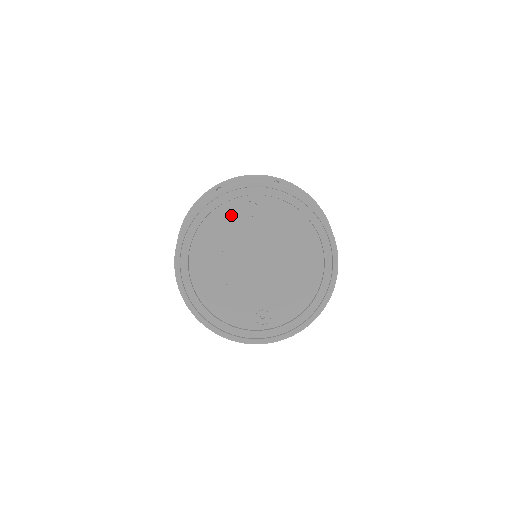
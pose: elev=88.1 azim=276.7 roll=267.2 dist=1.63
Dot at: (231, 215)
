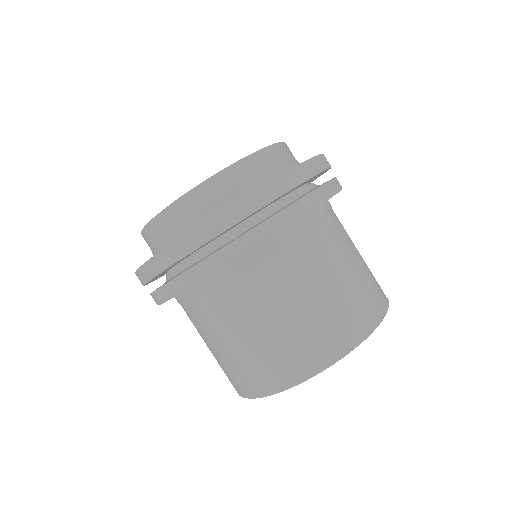
Dot at: occluded
